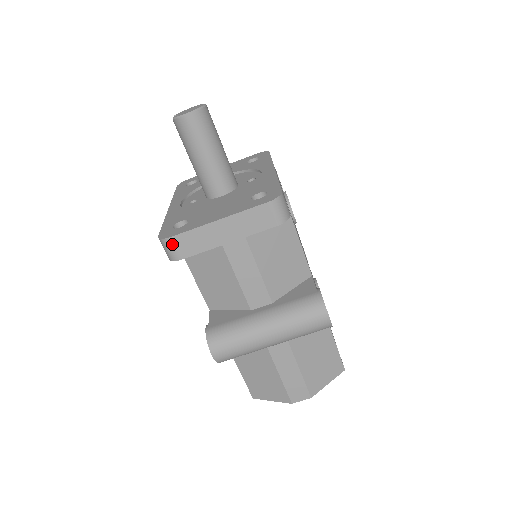
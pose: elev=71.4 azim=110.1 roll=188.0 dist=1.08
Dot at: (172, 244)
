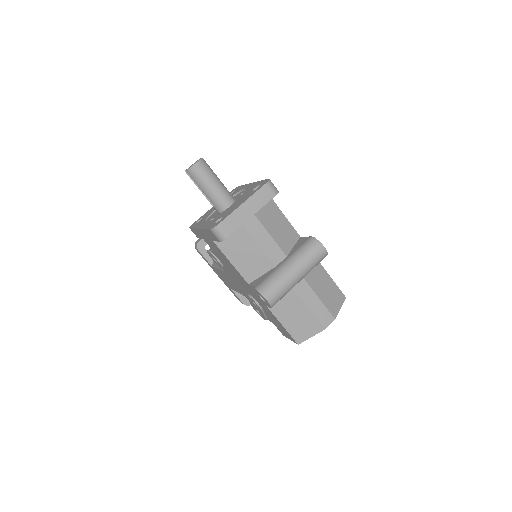
Dot at: (221, 228)
